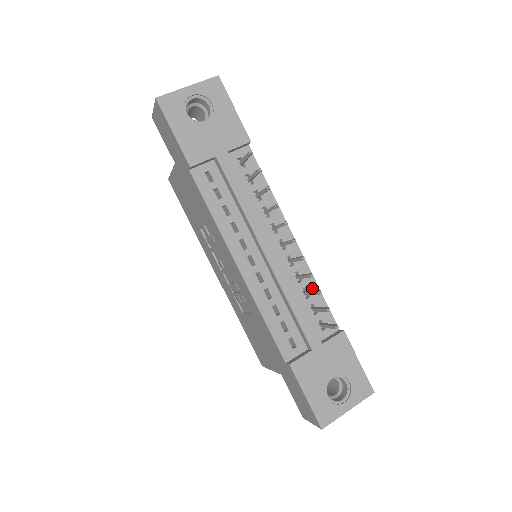
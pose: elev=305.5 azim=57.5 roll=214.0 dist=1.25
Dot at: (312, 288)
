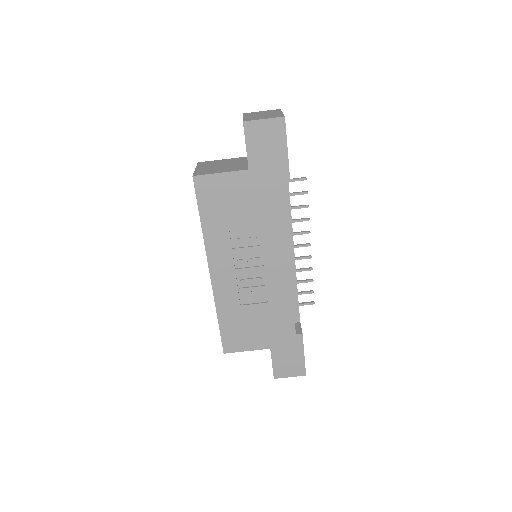
Dot at: occluded
